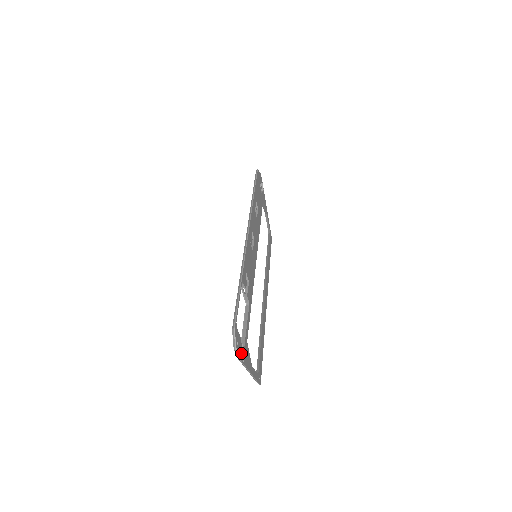
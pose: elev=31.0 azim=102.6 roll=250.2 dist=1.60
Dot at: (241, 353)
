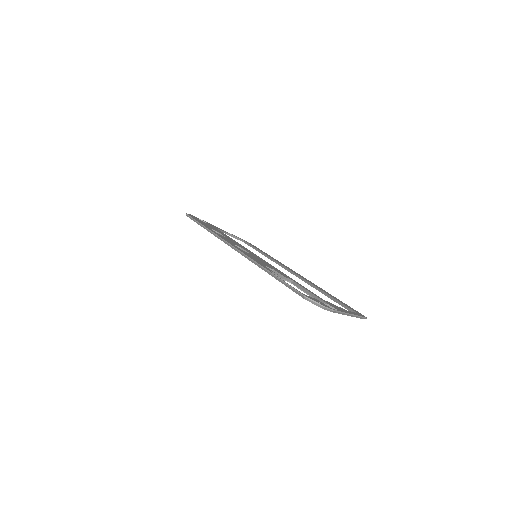
Dot at: occluded
